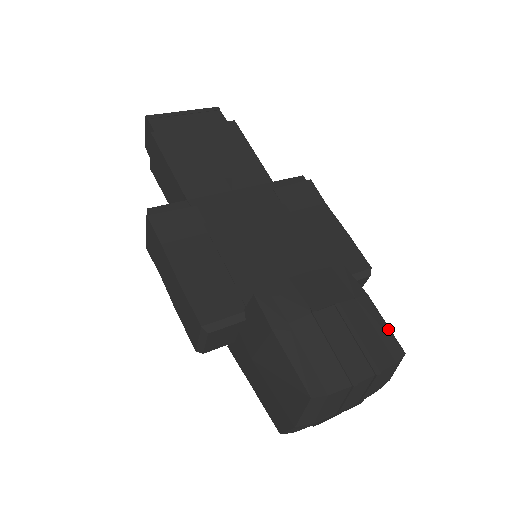
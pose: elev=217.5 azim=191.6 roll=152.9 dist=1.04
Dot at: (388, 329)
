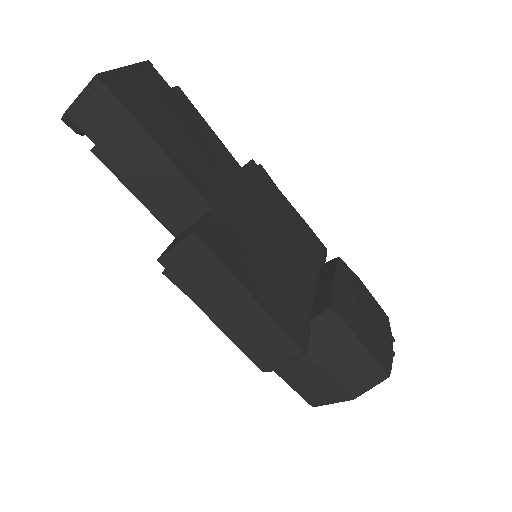
Dot at: (377, 303)
